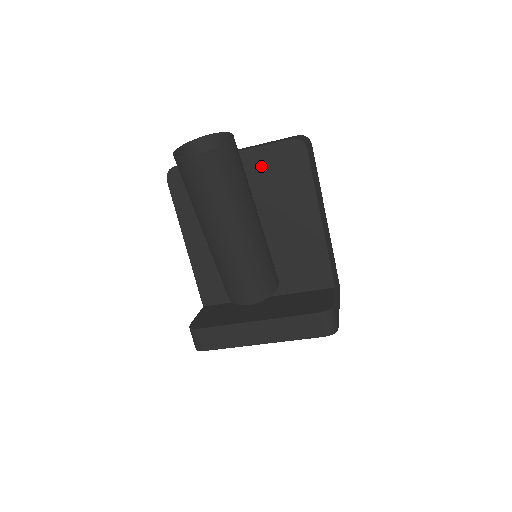
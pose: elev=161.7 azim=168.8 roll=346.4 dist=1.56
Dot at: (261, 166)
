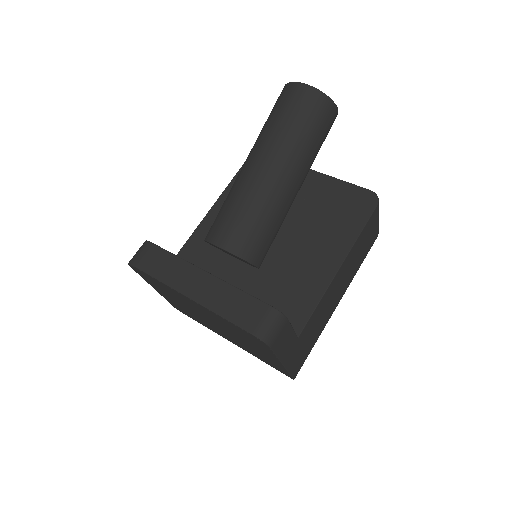
Dot at: (328, 193)
